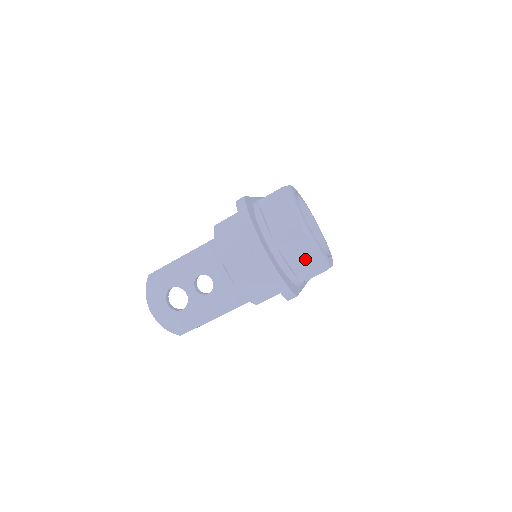
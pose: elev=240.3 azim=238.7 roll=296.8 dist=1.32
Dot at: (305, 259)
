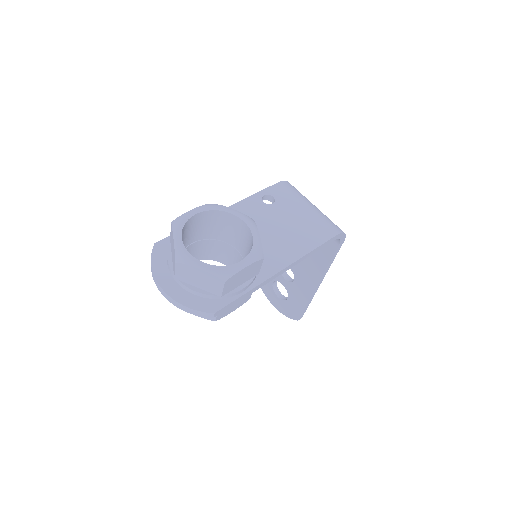
Dot at: (202, 280)
